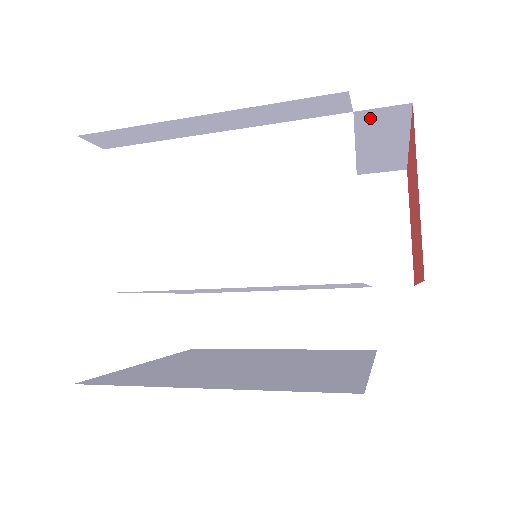
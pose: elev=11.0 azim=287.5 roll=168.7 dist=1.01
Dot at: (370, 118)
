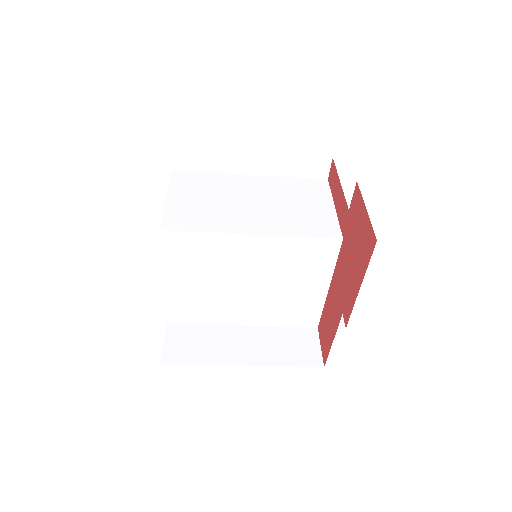
Dot at: occluded
